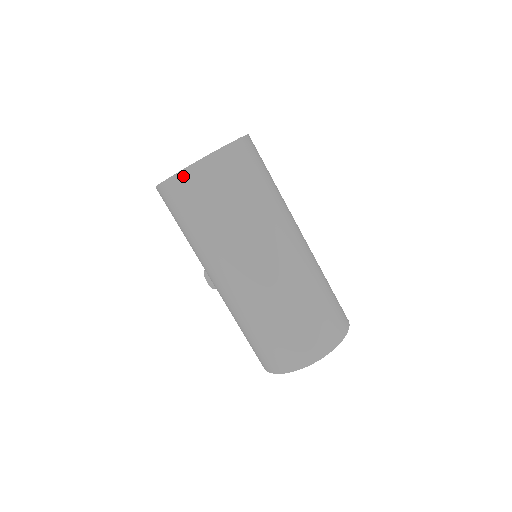
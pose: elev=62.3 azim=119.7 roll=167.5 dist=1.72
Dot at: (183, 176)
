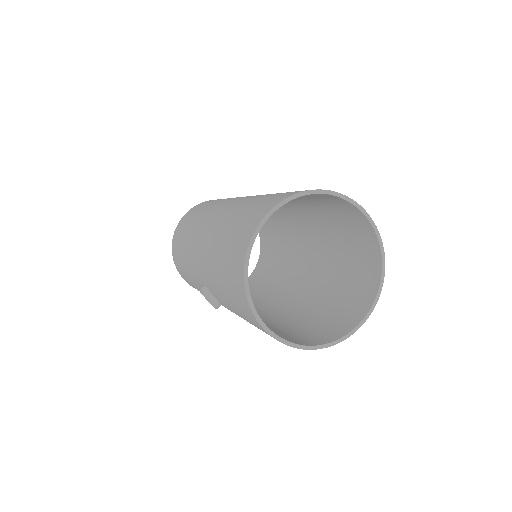
Dot at: (184, 216)
